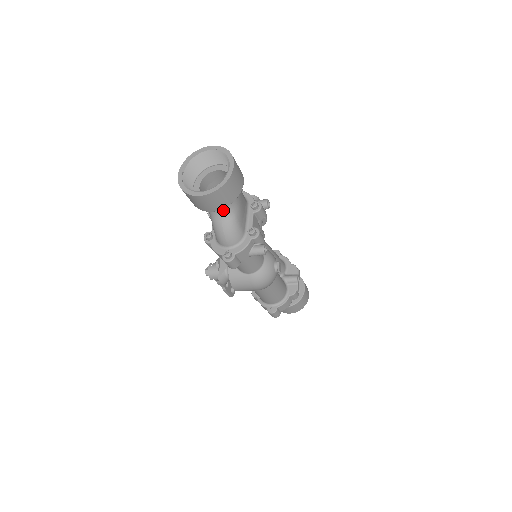
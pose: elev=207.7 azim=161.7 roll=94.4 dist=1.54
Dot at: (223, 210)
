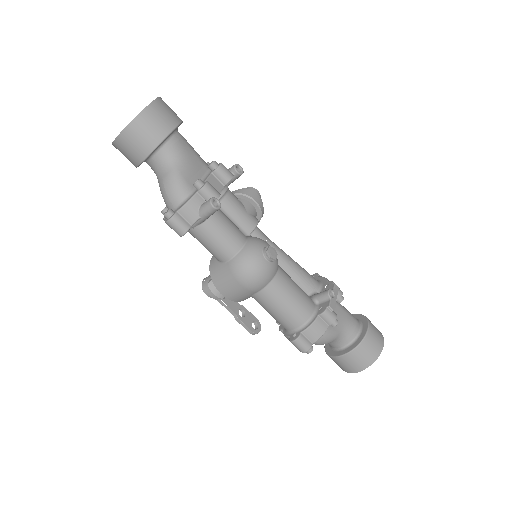
Dot at: (162, 163)
